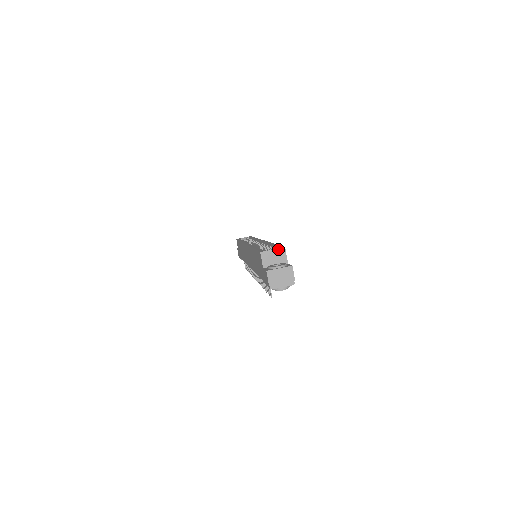
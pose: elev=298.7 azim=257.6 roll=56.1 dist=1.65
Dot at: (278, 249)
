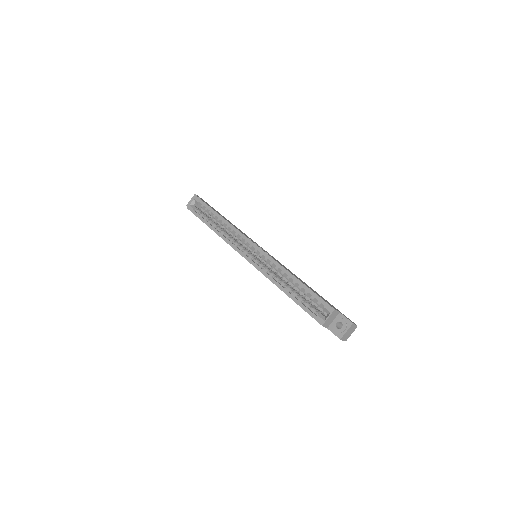
Dot at: (331, 314)
